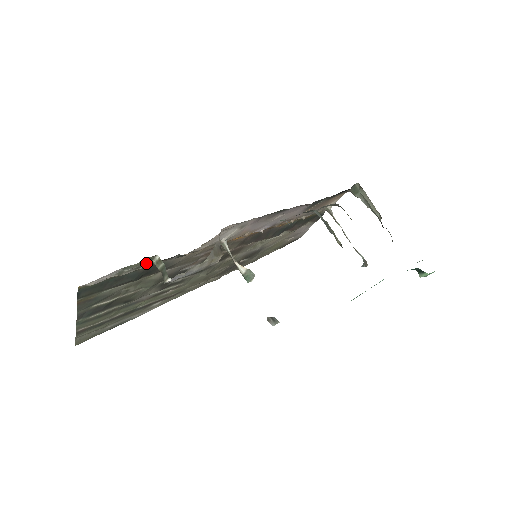
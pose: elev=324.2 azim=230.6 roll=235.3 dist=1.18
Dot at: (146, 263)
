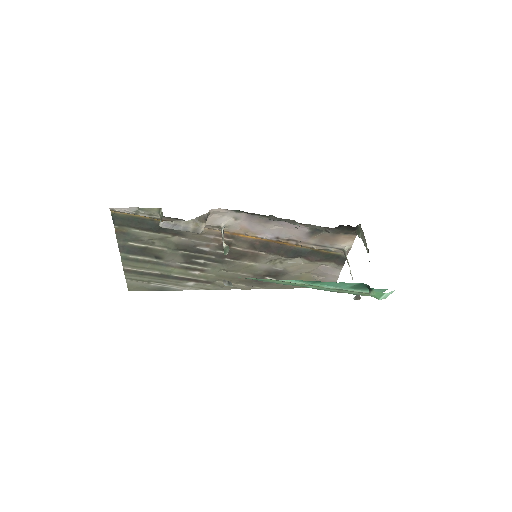
Dot at: (156, 214)
